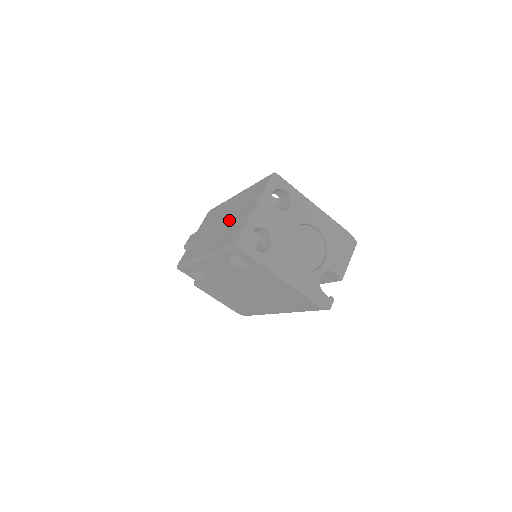
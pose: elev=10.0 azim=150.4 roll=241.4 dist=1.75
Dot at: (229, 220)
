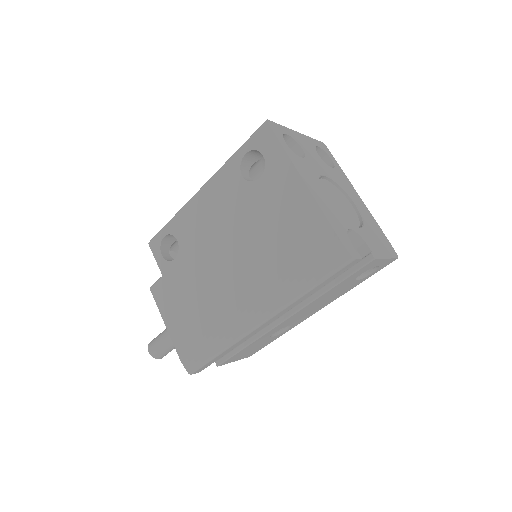
Dot at: occluded
